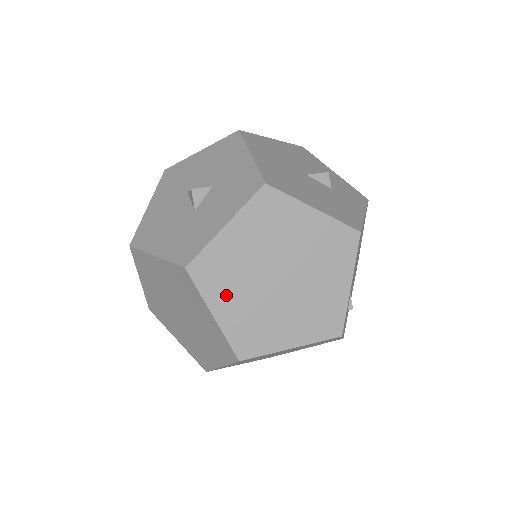
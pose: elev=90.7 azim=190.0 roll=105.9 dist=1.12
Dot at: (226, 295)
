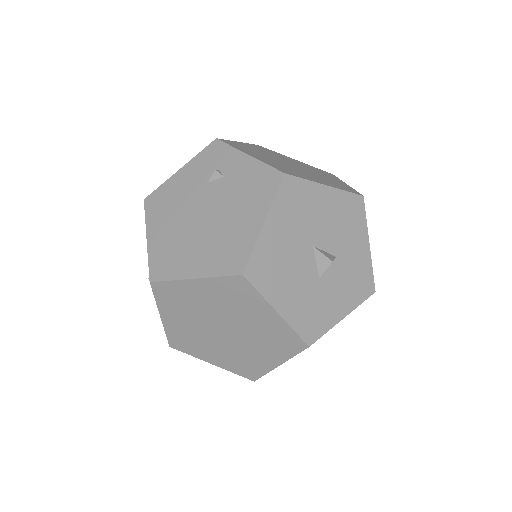
Dot at: occluded
